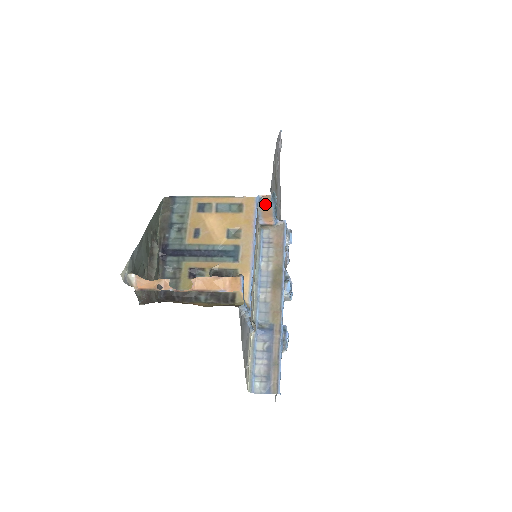
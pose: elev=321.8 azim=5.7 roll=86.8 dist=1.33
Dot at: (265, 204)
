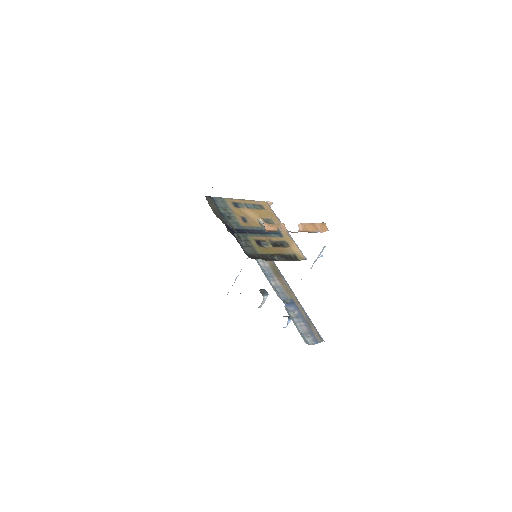
Dot at: occluded
